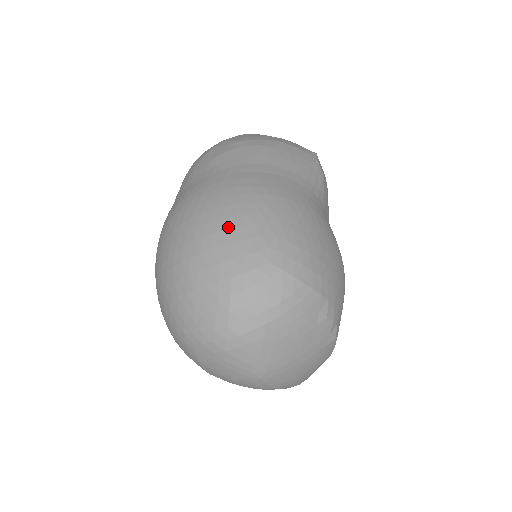
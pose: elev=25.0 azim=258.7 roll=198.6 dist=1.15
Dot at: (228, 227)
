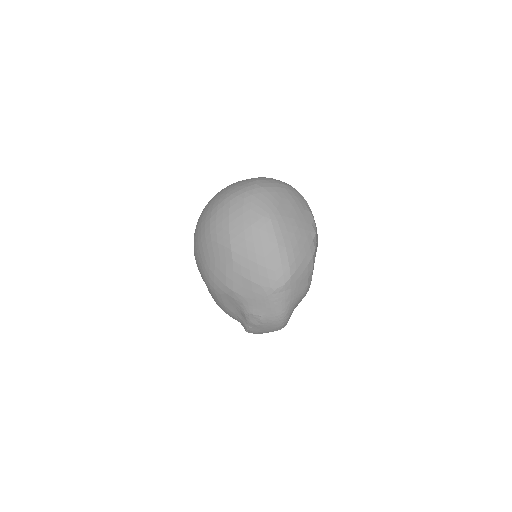
Dot at: occluded
